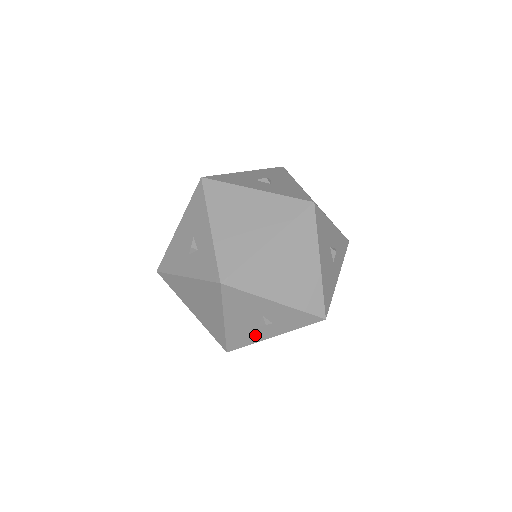
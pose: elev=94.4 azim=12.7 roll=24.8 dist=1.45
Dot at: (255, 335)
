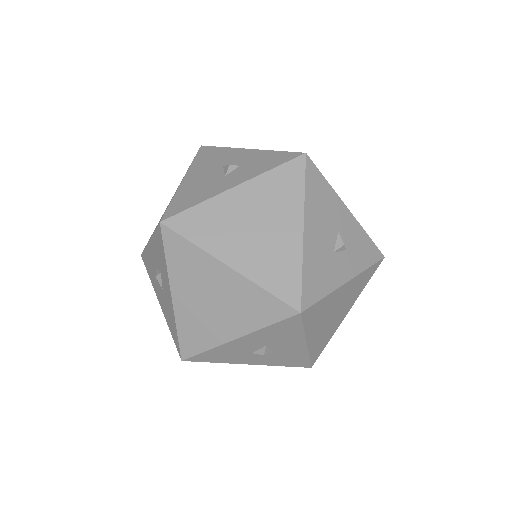
Dot at: (331, 273)
